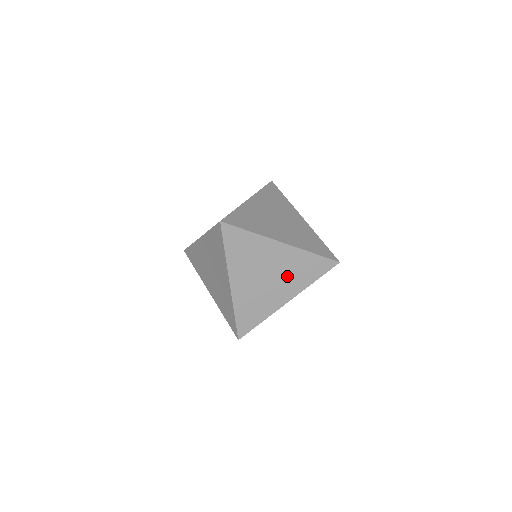
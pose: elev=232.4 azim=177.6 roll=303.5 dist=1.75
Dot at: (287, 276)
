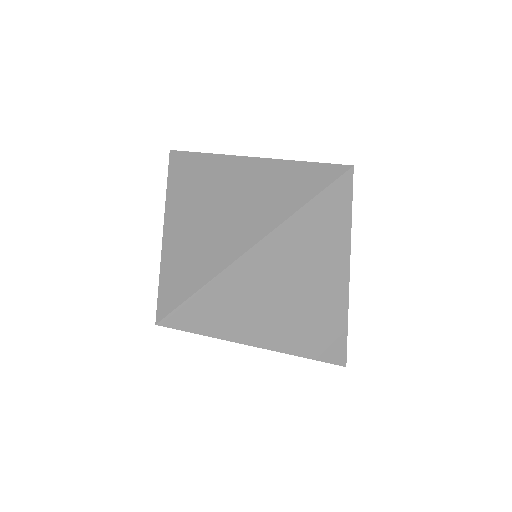
Dot at: (311, 262)
